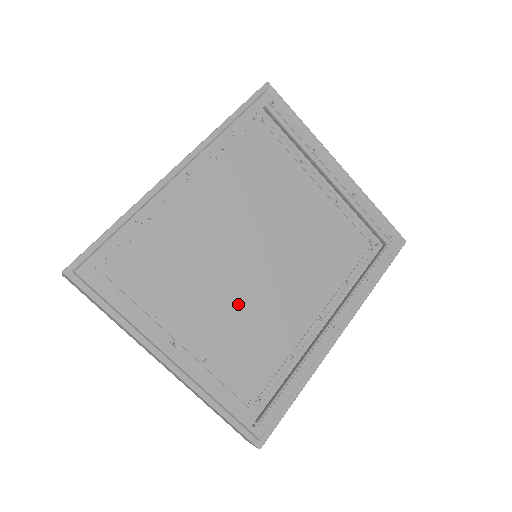
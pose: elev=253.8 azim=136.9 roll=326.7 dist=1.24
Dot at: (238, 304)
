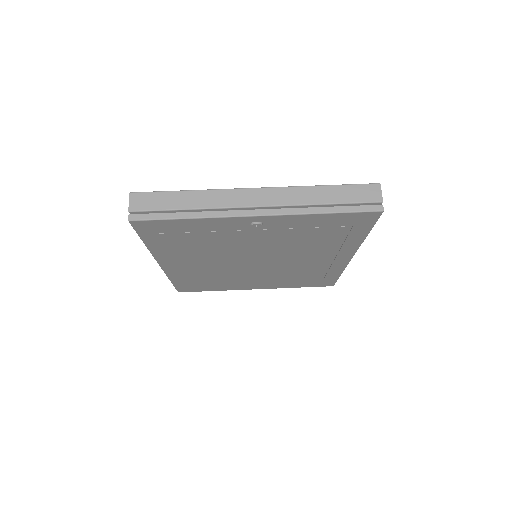
Dot at: (274, 246)
